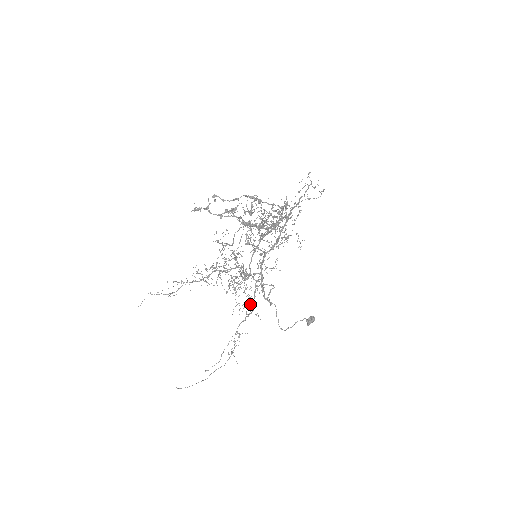
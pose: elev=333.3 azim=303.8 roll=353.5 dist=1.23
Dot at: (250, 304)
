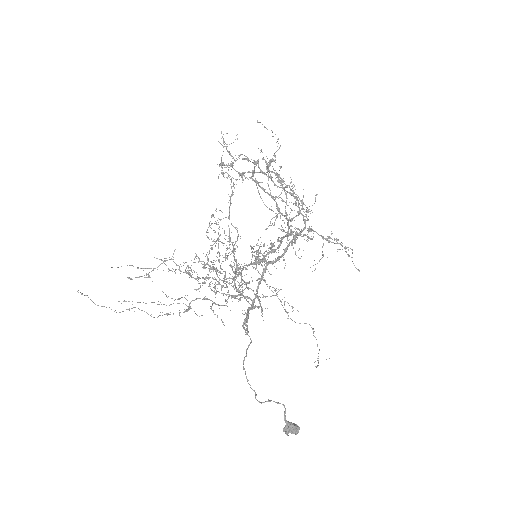
Dot at: (222, 285)
